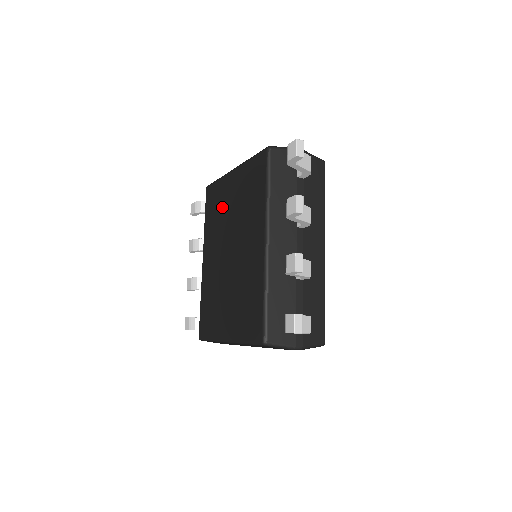
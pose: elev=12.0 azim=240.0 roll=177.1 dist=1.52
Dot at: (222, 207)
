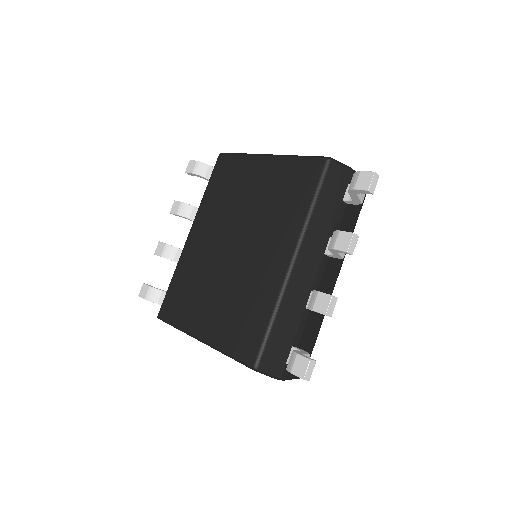
Dot at: (238, 189)
